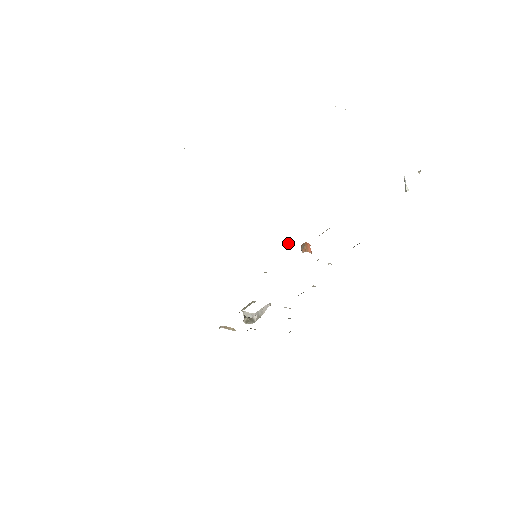
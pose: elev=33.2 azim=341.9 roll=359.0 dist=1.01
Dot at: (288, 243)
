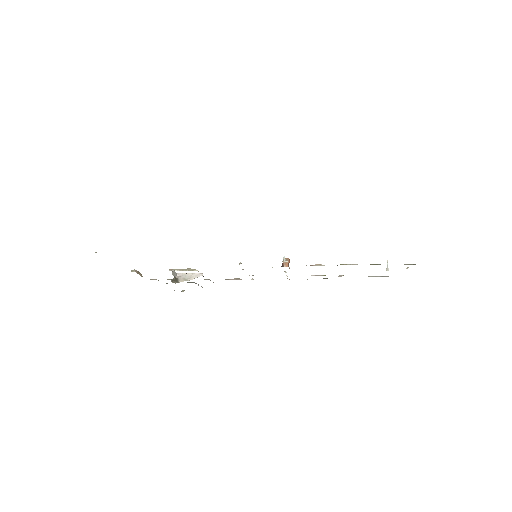
Dot at: occluded
